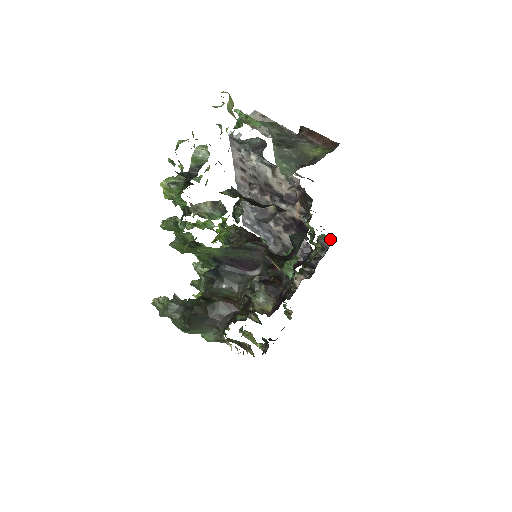
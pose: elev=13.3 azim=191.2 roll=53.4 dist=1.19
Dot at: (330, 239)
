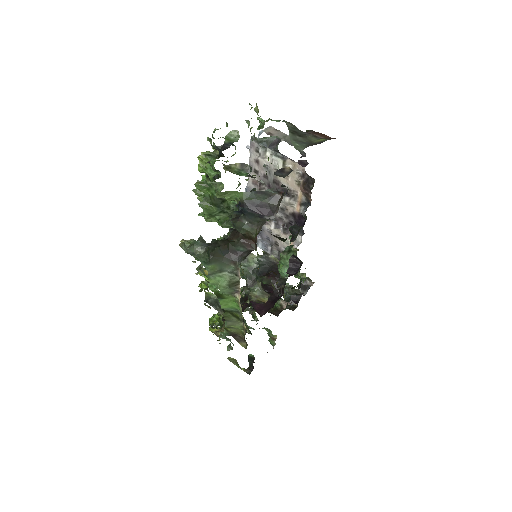
Dot at: (311, 281)
